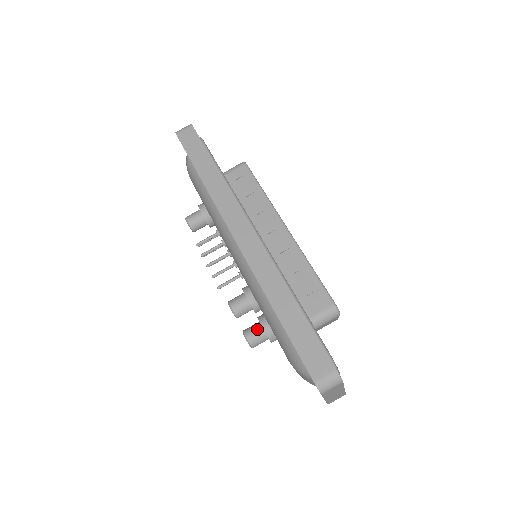
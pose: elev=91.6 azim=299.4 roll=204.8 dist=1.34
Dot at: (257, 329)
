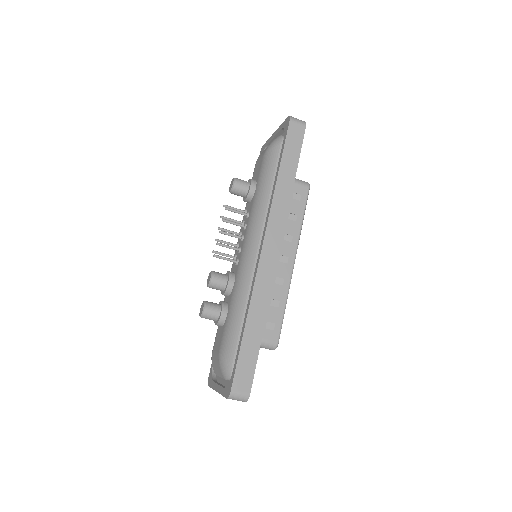
Dot at: (216, 310)
